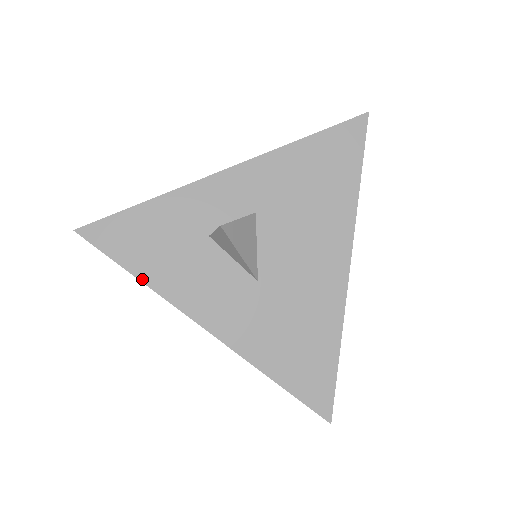
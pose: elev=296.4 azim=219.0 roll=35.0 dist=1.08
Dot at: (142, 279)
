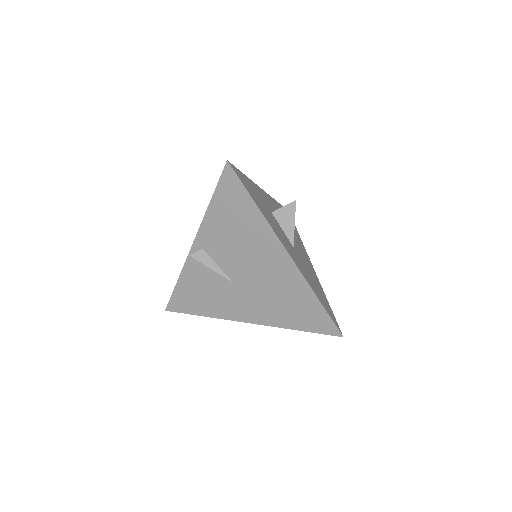
Dot at: (260, 209)
